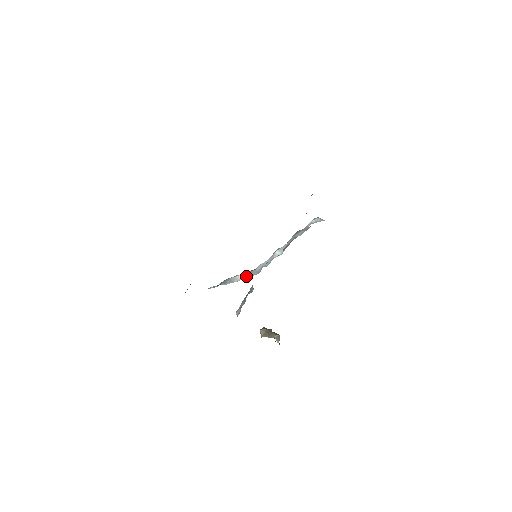
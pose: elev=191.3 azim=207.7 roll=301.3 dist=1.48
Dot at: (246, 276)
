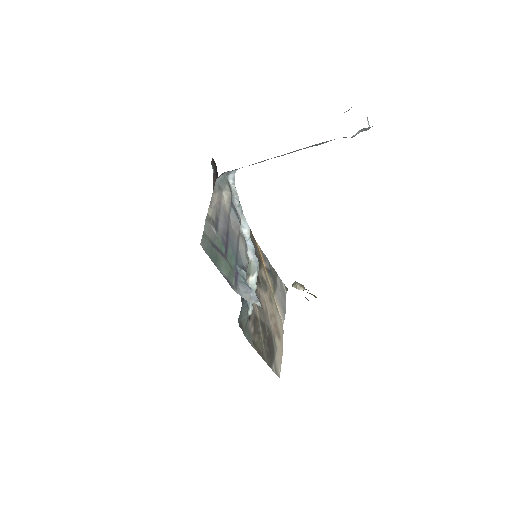
Dot at: (254, 274)
